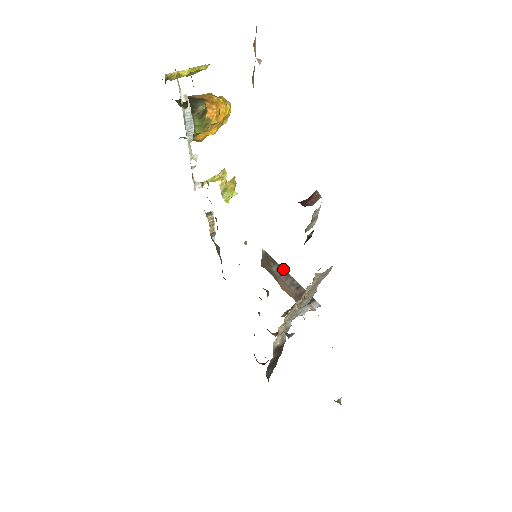
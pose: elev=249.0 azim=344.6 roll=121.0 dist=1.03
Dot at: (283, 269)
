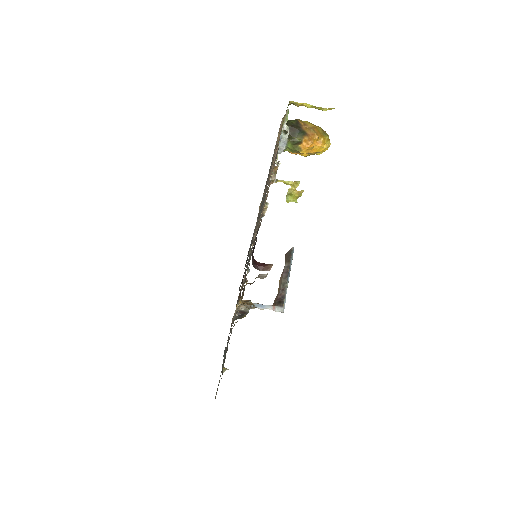
Dot at: (289, 270)
